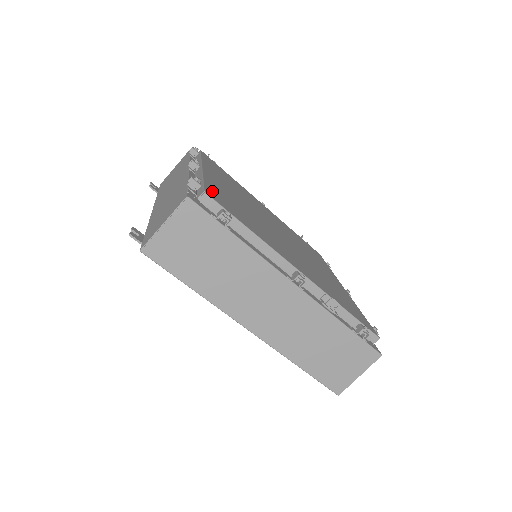
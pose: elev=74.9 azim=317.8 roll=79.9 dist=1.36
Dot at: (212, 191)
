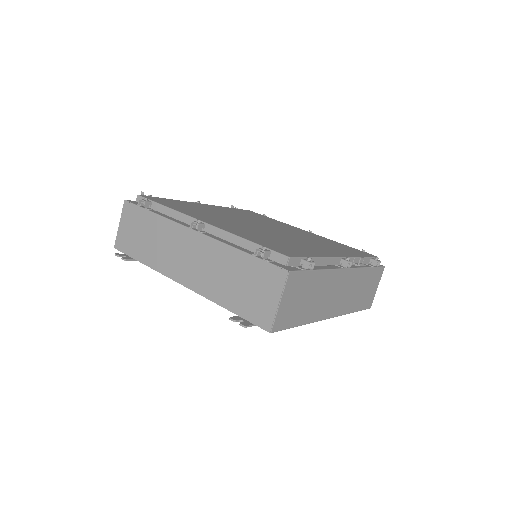
Dot at: (272, 248)
